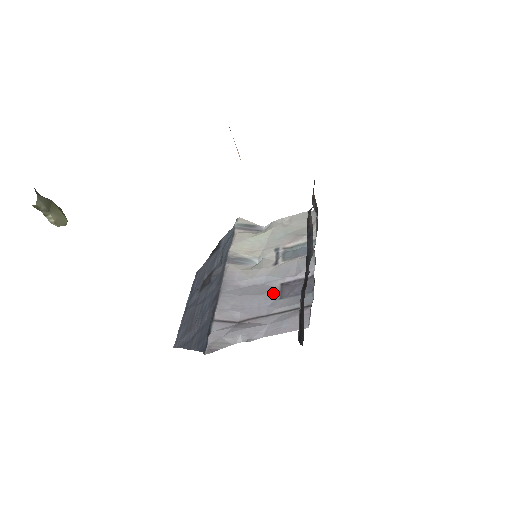
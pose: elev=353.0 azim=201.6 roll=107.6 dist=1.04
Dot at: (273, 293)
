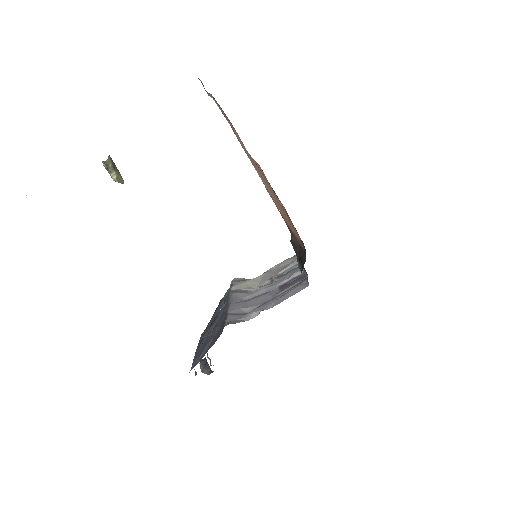
Dot at: (274, 291)
